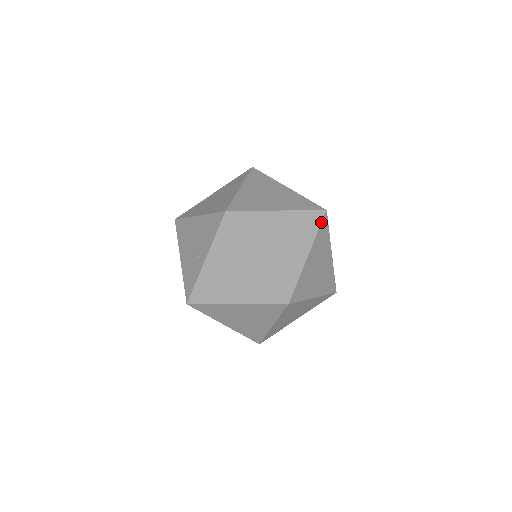
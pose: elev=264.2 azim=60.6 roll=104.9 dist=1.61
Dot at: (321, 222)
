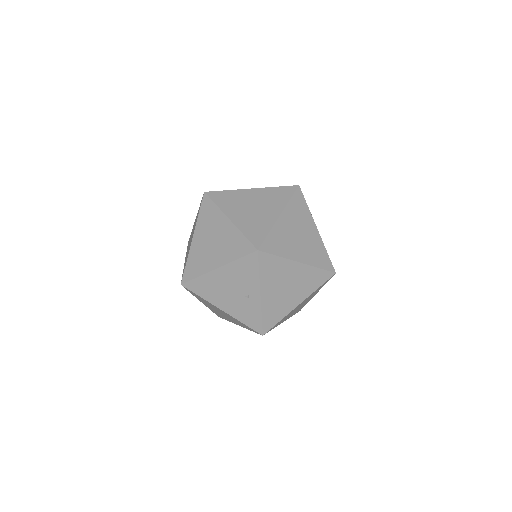
Dot at: occluded
